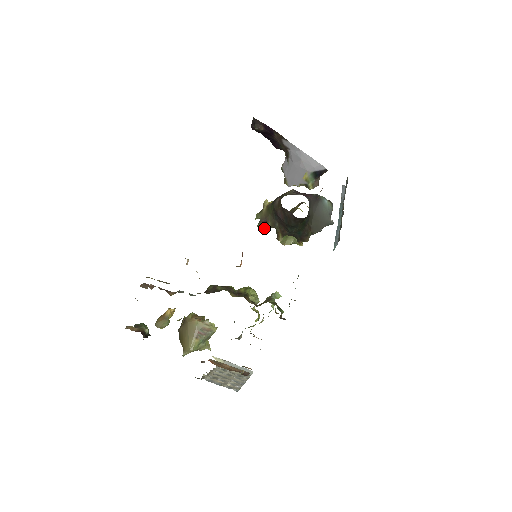
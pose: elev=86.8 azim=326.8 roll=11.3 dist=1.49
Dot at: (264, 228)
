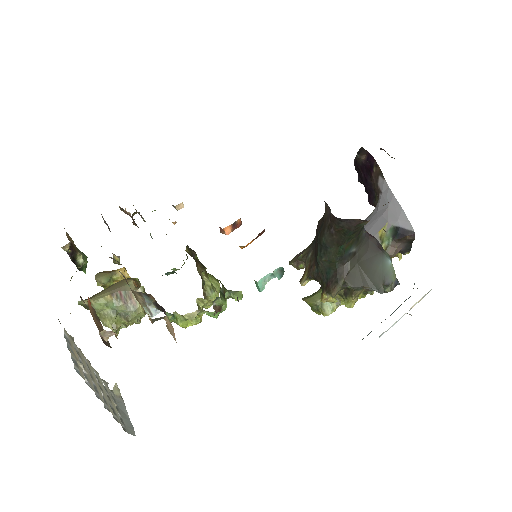
Dot at: (295, 265)
